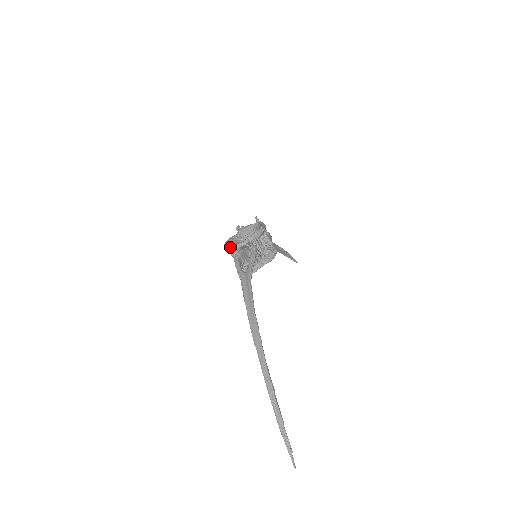
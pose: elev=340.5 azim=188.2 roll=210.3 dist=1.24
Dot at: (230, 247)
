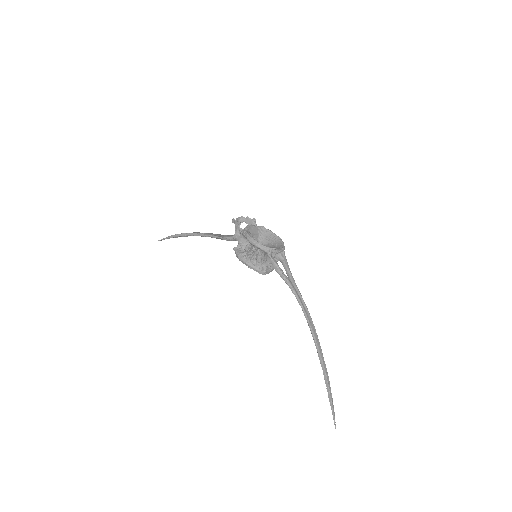
Dot at: (274, 250)
